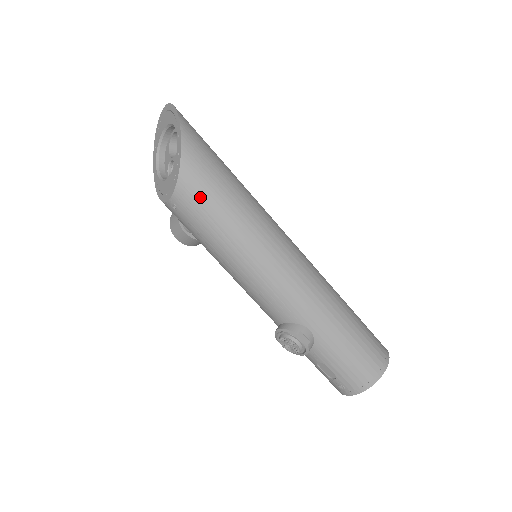
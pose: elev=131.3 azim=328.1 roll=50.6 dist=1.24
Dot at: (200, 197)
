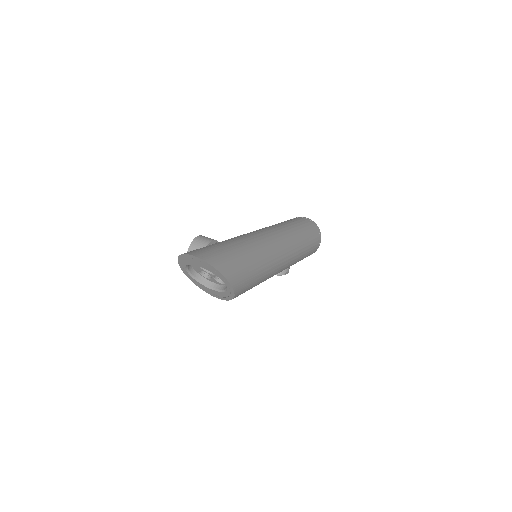
Dot at: occluded
